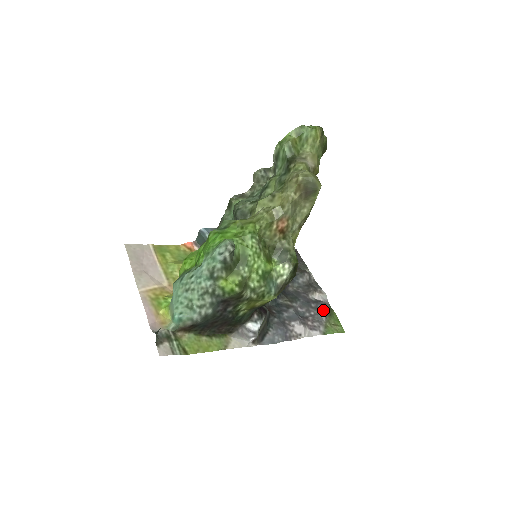
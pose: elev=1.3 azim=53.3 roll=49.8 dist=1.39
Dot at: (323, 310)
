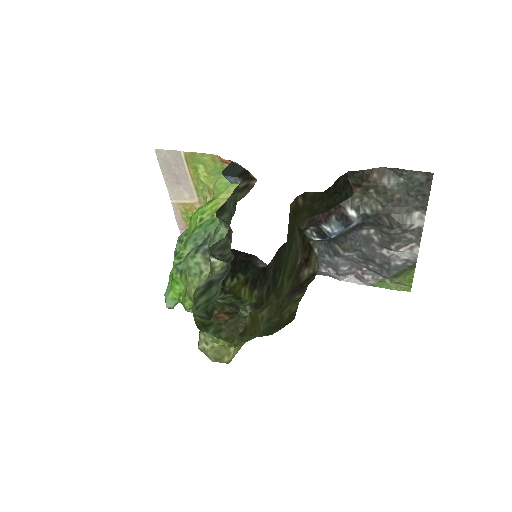
Dot at: (386, 273)
